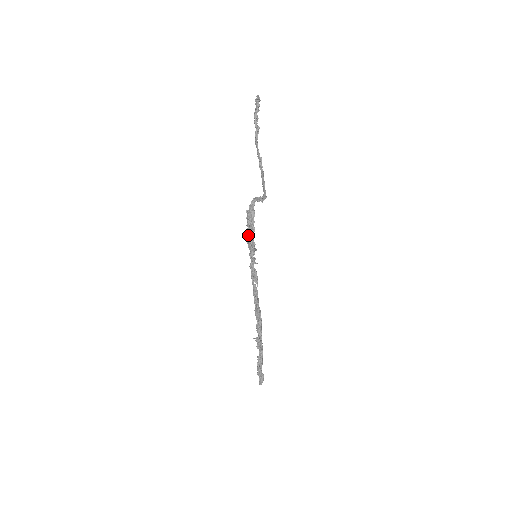
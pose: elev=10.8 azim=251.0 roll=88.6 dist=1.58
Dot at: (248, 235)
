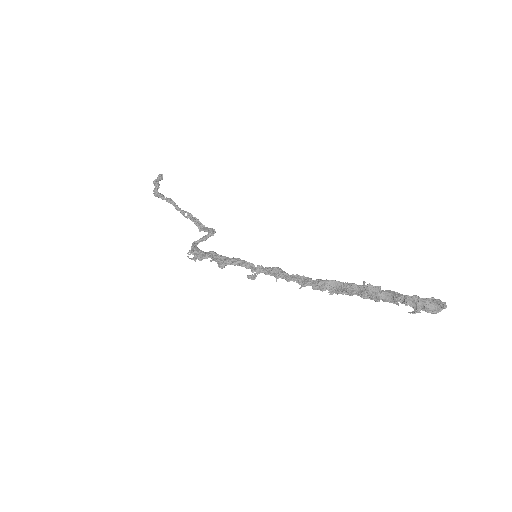
Dot at: (219, 258)
